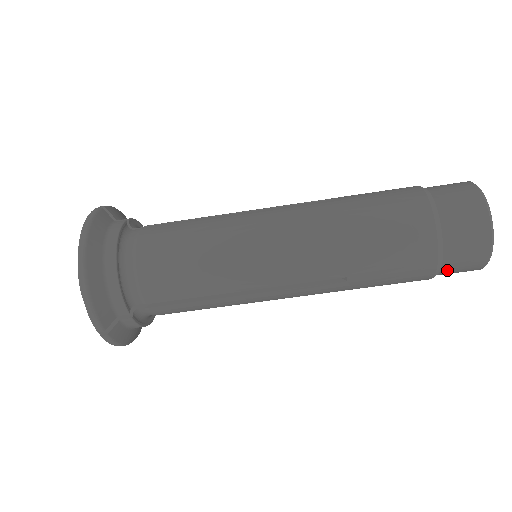
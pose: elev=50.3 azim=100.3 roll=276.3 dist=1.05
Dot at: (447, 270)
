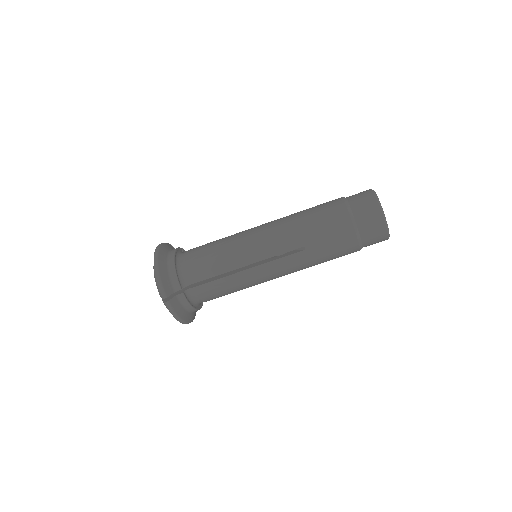
Dot at: (364, 235)
